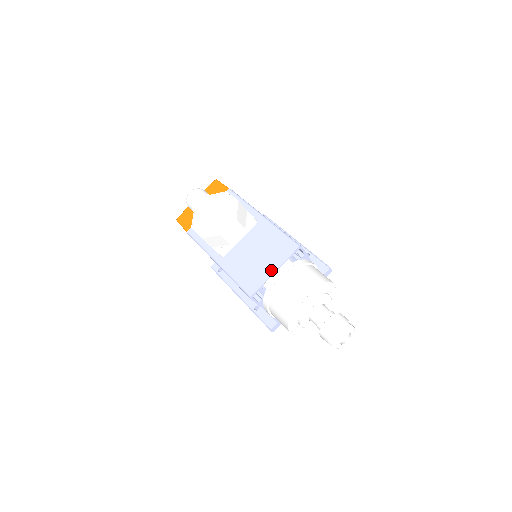
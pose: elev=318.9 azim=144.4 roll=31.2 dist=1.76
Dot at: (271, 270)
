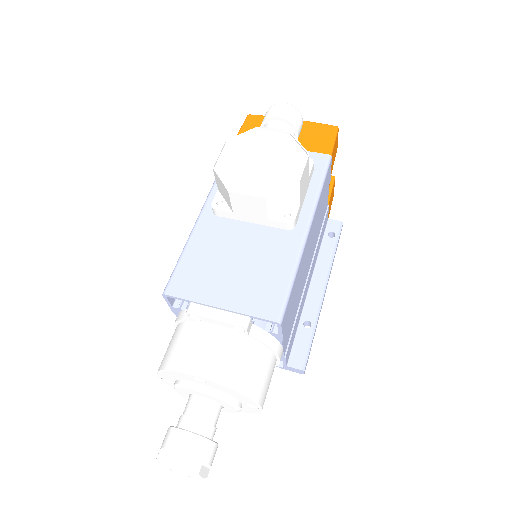
Dot at: (219, 300)
